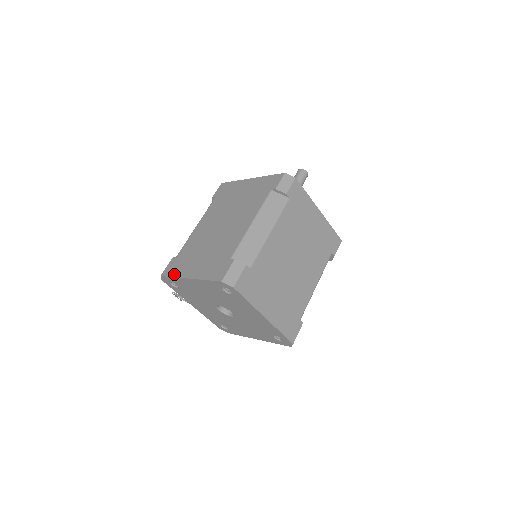
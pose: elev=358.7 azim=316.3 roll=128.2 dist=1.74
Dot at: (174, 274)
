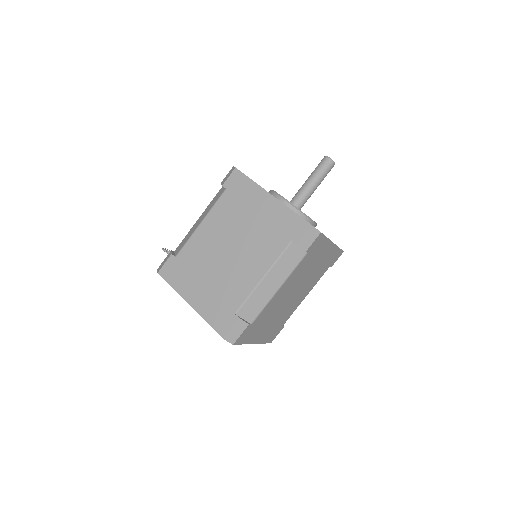
Dot at: (173, 285)
